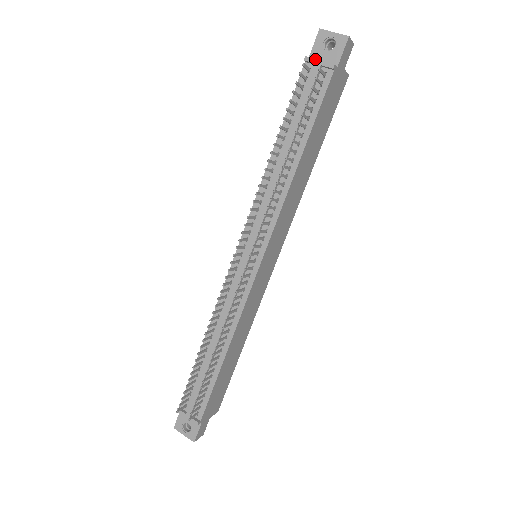
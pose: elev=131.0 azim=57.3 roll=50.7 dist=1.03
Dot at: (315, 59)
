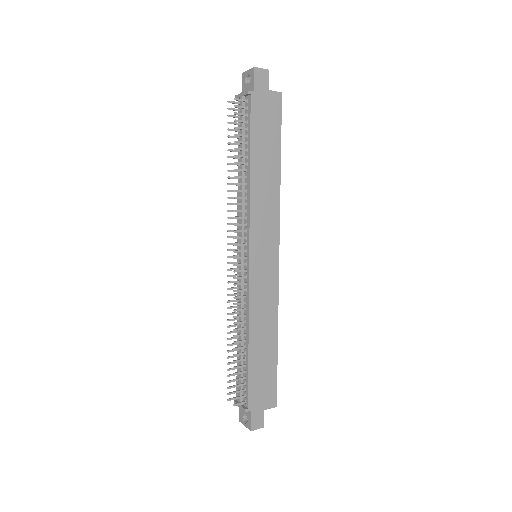
Dot at: (239, 94)
